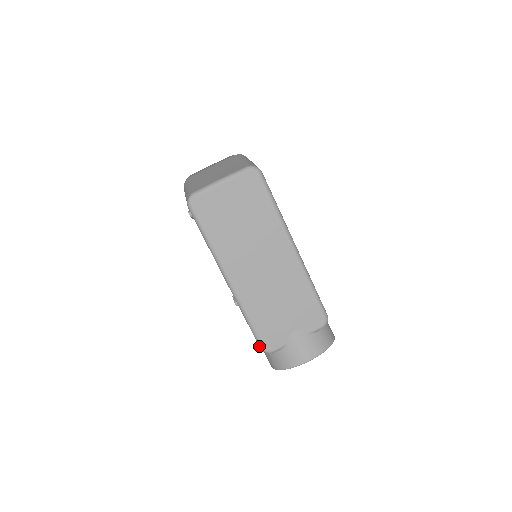
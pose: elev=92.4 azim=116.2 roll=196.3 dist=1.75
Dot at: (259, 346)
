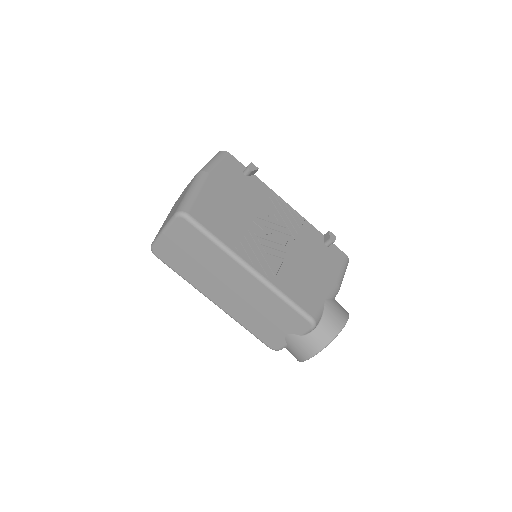
Dot at: occluded
